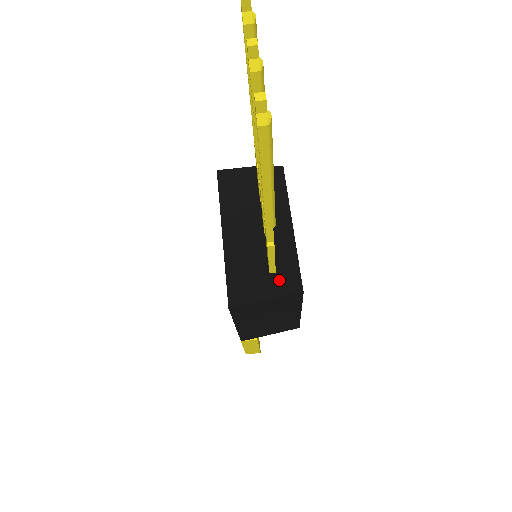
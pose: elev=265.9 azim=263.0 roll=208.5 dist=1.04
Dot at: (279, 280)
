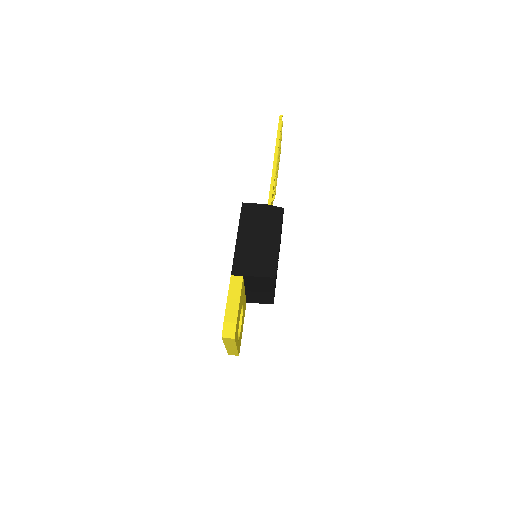
Dot at: occluded
